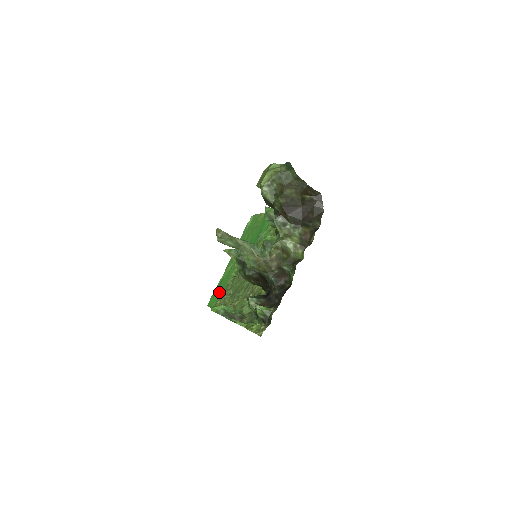
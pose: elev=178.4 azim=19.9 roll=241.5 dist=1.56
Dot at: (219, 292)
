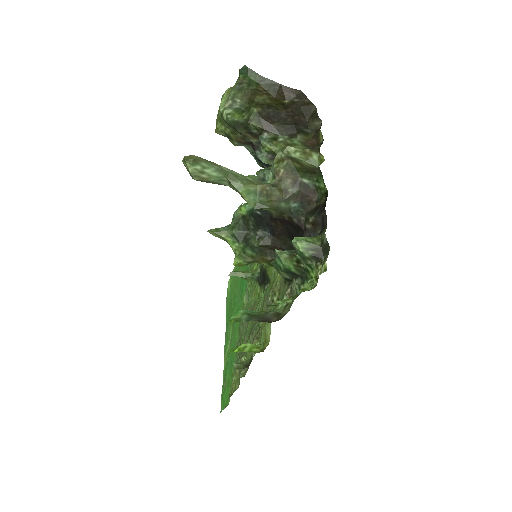
Dot at: (229, 379)
